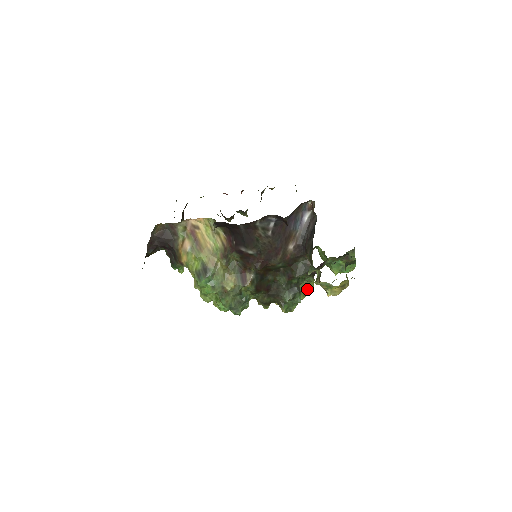
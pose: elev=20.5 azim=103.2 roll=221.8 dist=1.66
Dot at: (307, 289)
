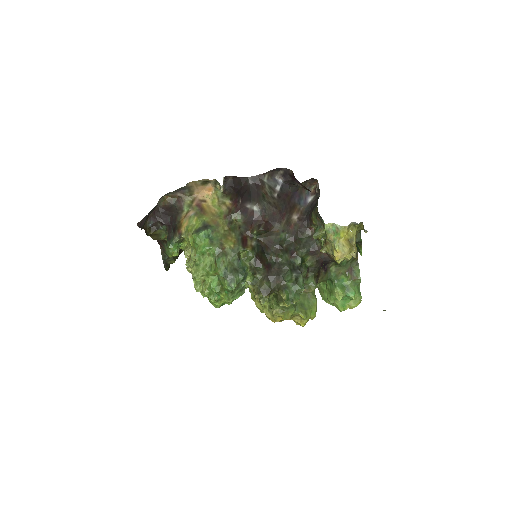
Dot at: (309, 309)
